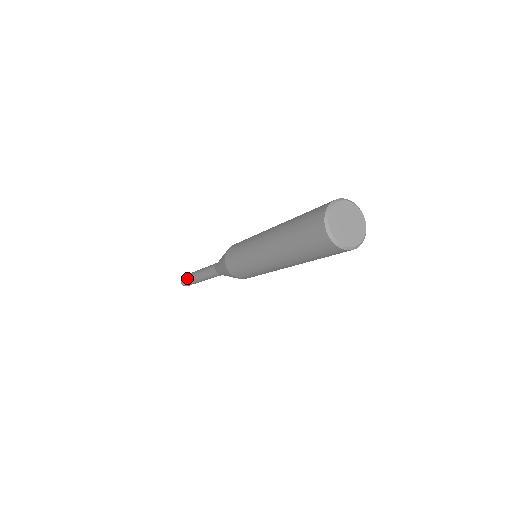
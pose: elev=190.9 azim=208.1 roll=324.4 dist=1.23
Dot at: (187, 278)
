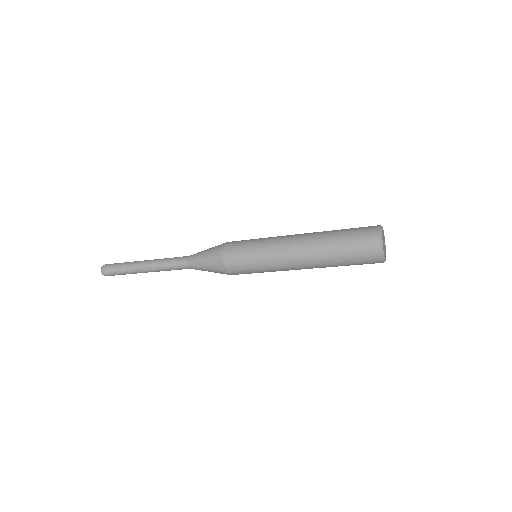
Dot at: (120, 267)
